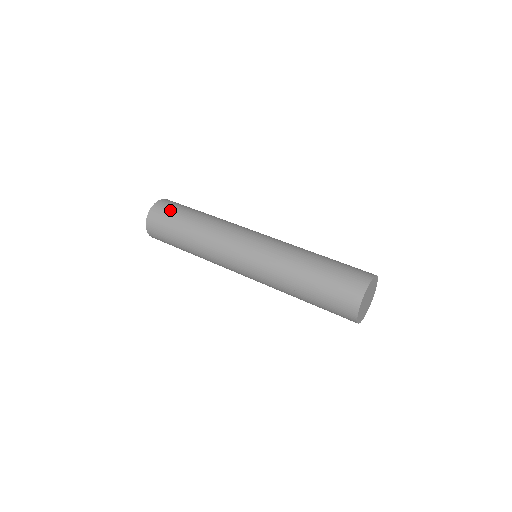
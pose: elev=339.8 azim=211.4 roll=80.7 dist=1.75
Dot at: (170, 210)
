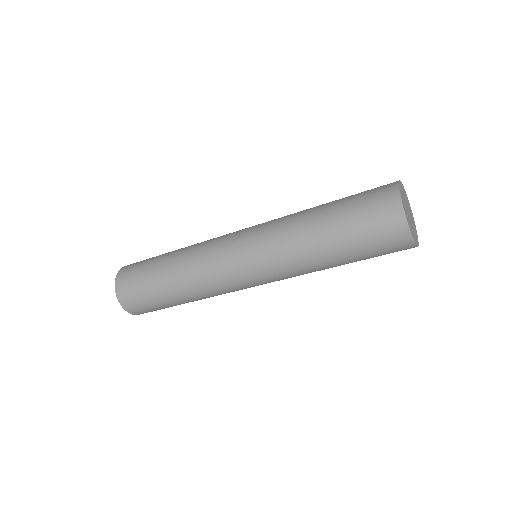
Dot at: (142, 261)
